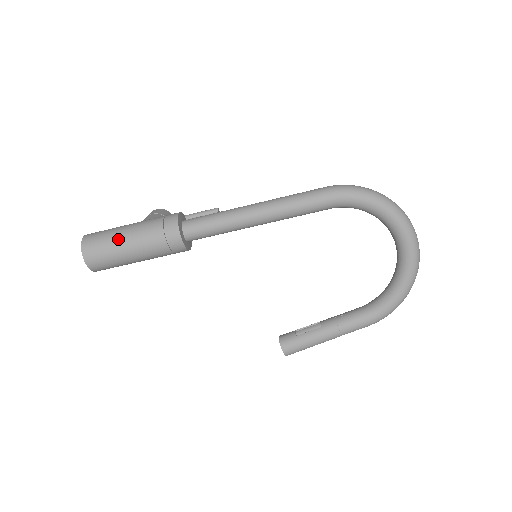
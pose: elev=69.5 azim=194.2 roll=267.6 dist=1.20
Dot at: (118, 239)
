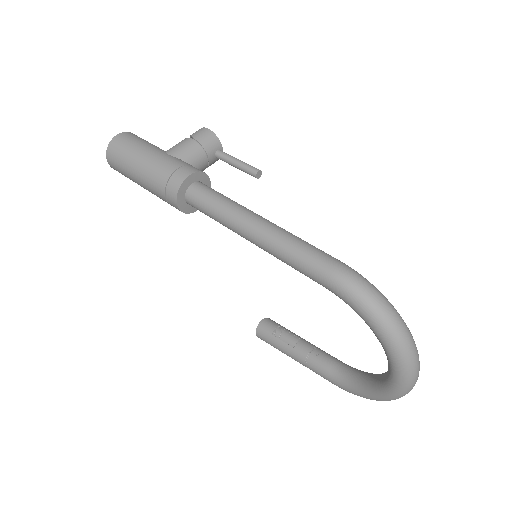
Dot at: (132, 165)
